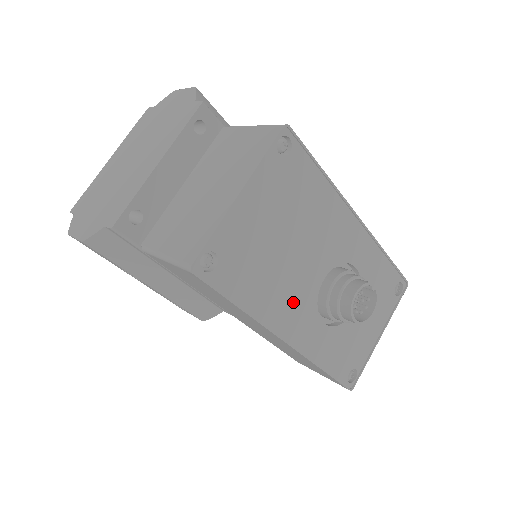
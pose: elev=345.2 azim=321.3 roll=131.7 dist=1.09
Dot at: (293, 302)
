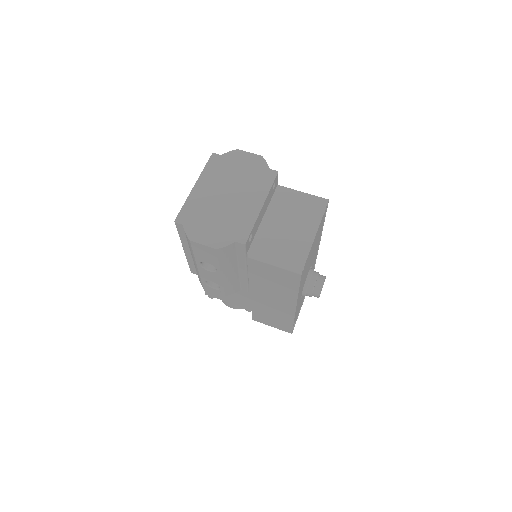
Dot at: occluded
